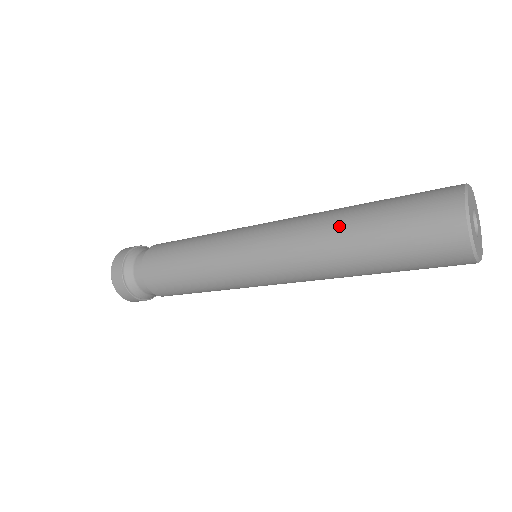
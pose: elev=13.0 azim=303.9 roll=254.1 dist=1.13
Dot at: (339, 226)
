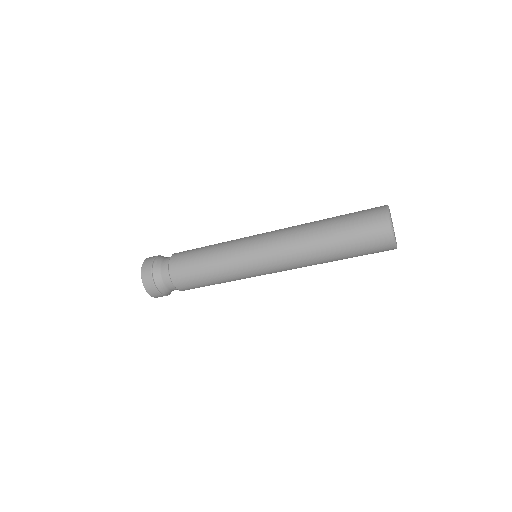
Dot at: (318, 221)
